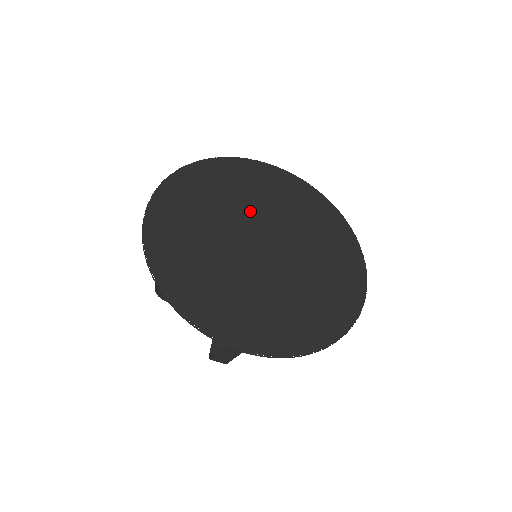
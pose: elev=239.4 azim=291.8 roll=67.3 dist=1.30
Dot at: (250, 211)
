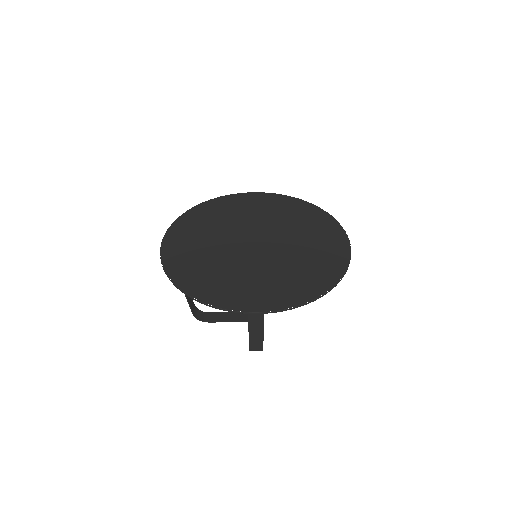
Dot at: (240, 225)
